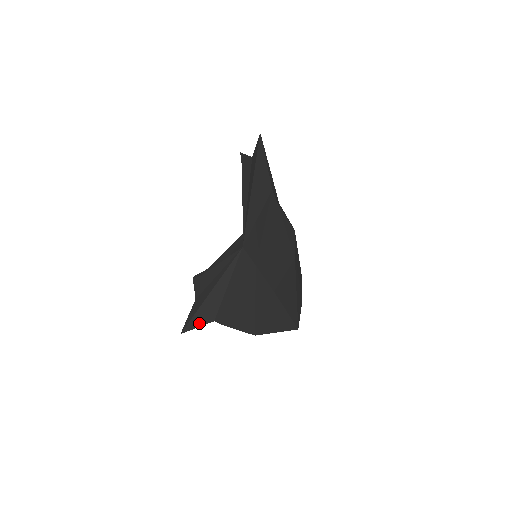
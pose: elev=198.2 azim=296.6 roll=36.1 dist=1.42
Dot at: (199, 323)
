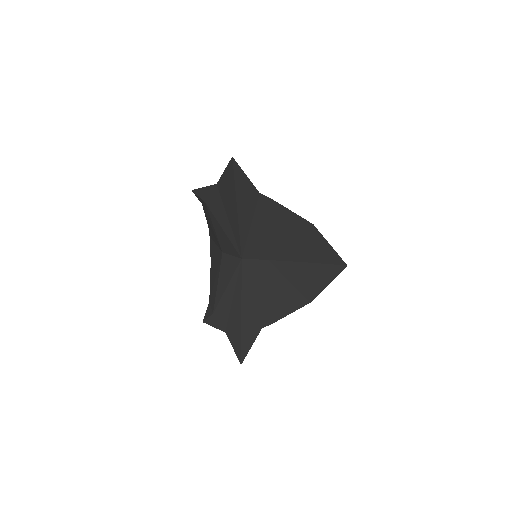
Dot at: (251, 342)
